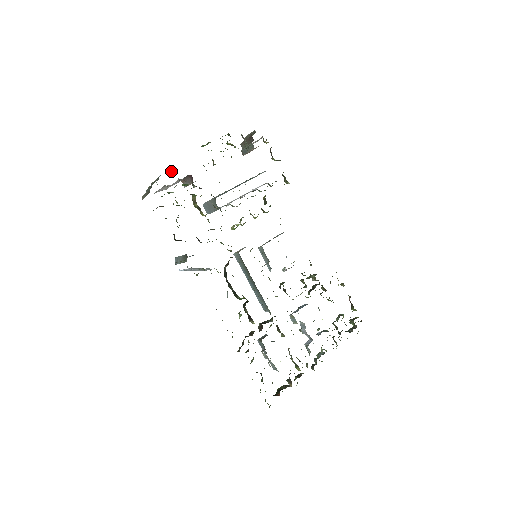
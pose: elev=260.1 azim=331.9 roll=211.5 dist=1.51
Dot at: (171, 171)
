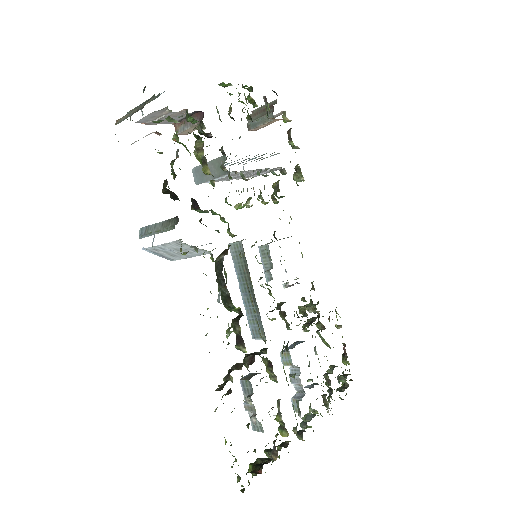
Dot at: occluded
